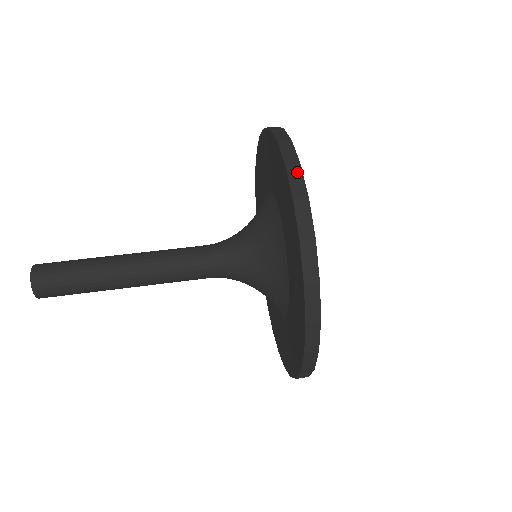
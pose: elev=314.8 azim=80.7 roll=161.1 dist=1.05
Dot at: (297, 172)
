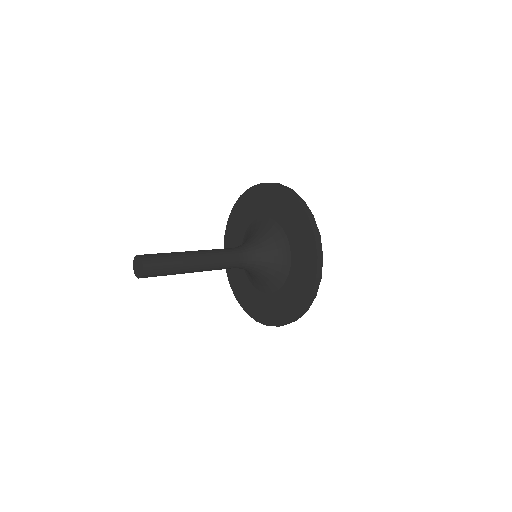
Dot at: (294, 192)
